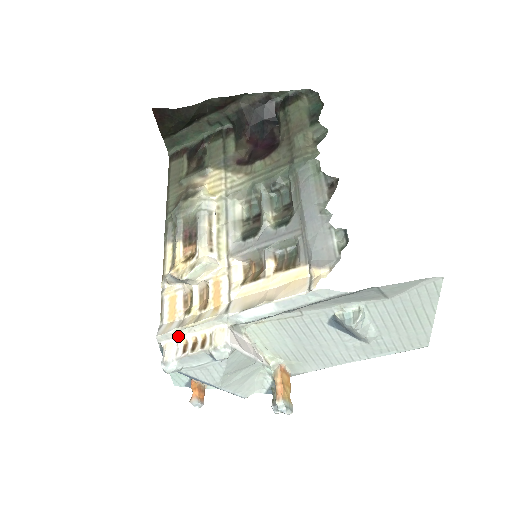
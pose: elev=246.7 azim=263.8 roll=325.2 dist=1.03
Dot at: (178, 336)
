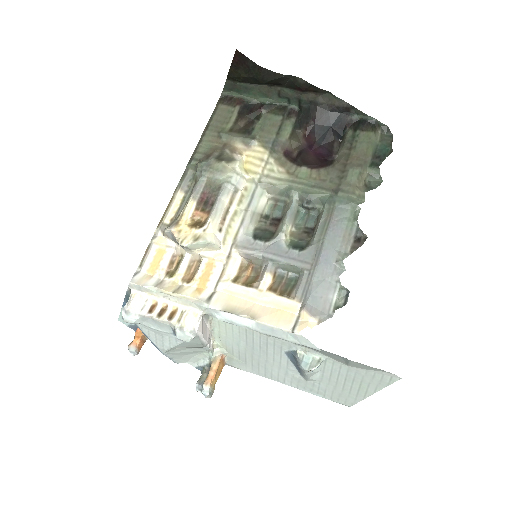
Dot at: (151, 294)
